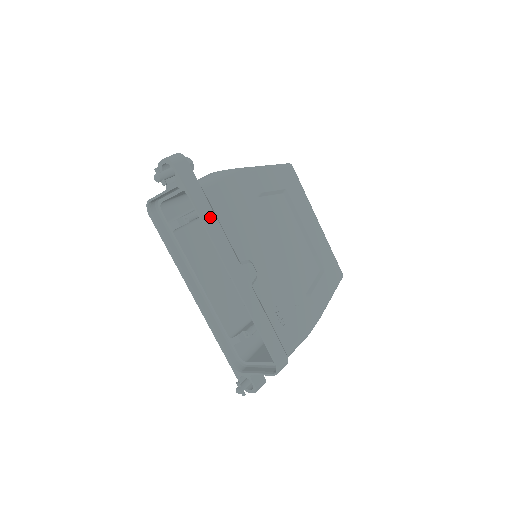
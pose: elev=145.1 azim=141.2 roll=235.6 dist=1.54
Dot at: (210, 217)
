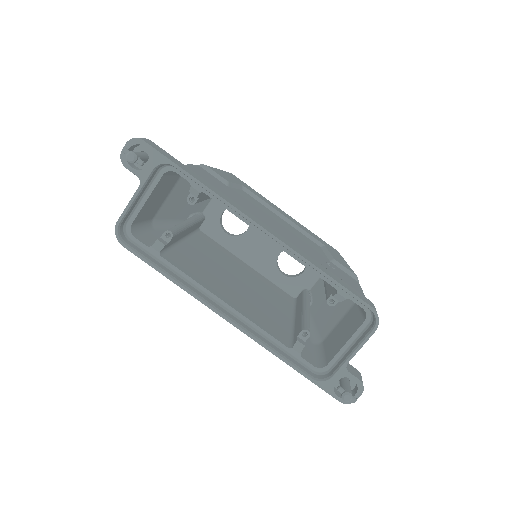
Dot at: (207, 184)
